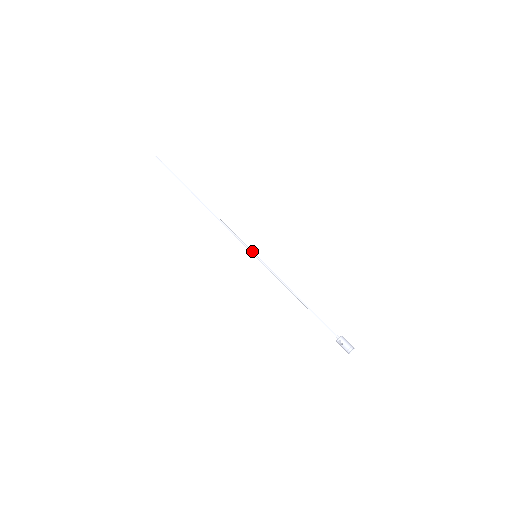
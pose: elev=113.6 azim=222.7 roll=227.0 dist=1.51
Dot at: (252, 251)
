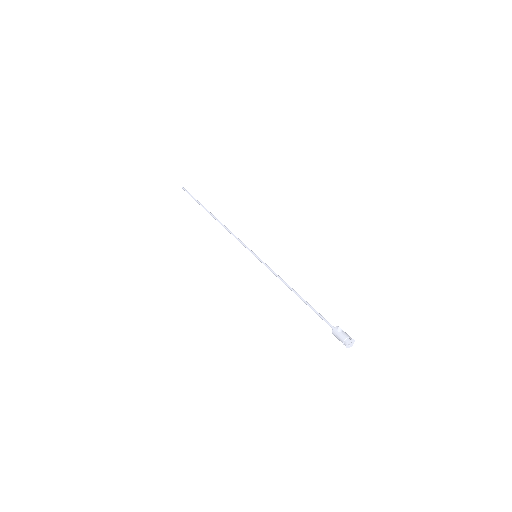
Dot at: (253, 252)
